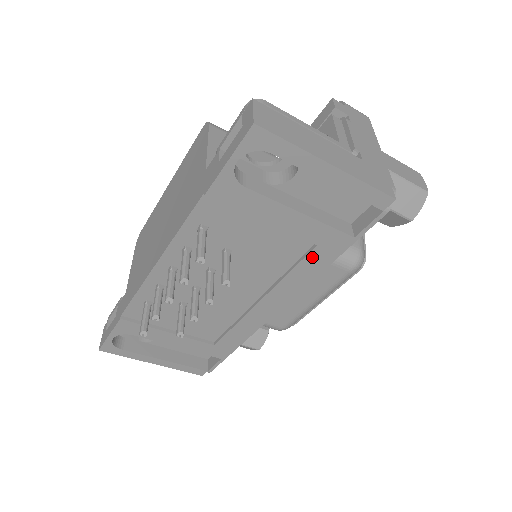
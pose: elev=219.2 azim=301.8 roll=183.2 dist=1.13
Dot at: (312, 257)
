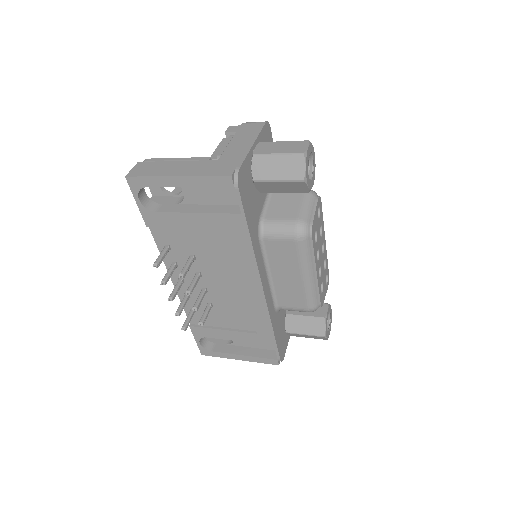
Dot at: (235, 240)
